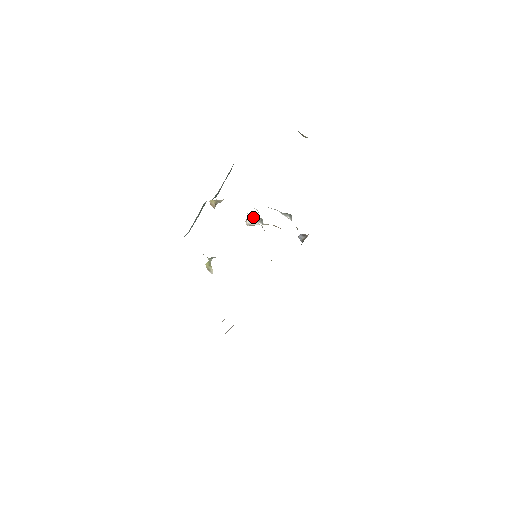
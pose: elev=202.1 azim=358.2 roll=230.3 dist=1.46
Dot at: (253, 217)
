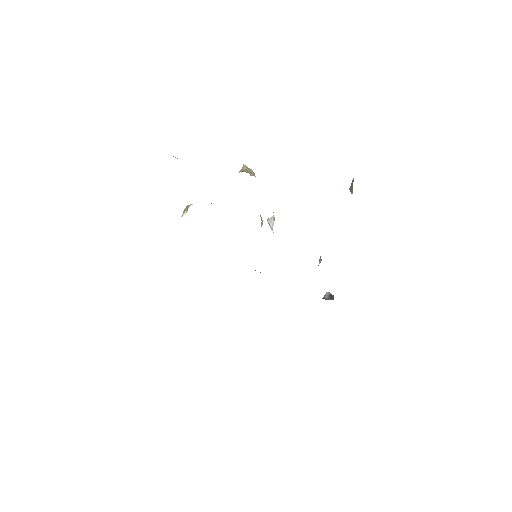
Dot at: occluded
